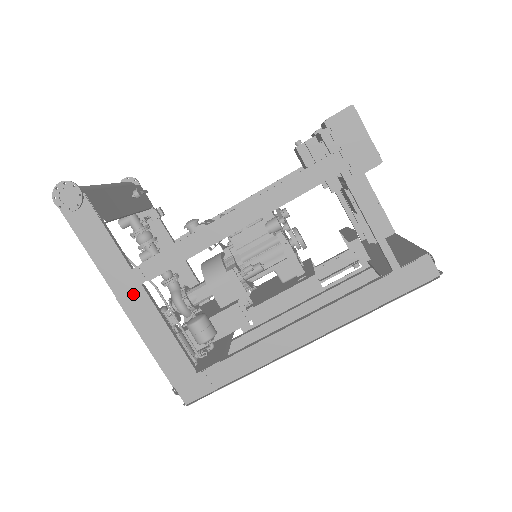
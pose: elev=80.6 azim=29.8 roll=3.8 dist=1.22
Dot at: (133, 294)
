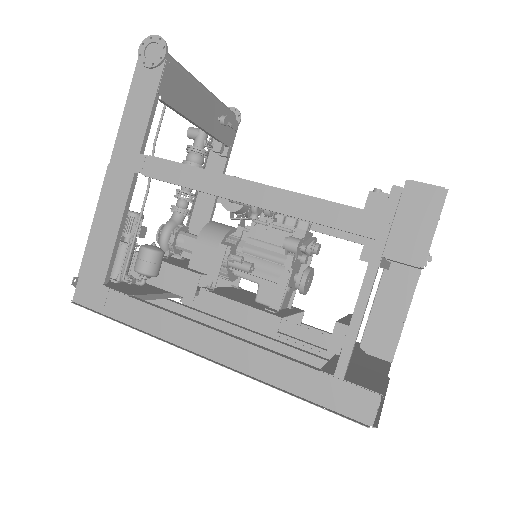
Dot at: (122, 174)
